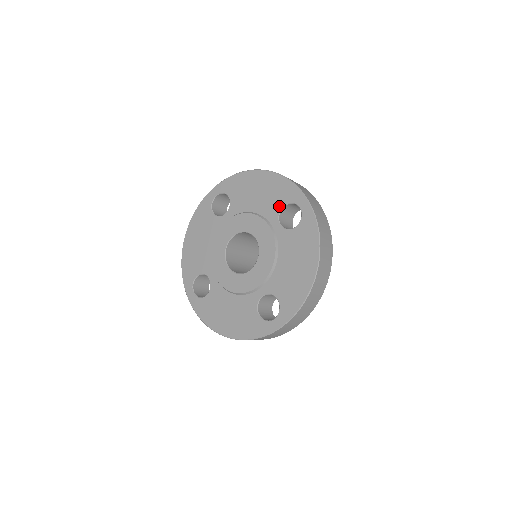
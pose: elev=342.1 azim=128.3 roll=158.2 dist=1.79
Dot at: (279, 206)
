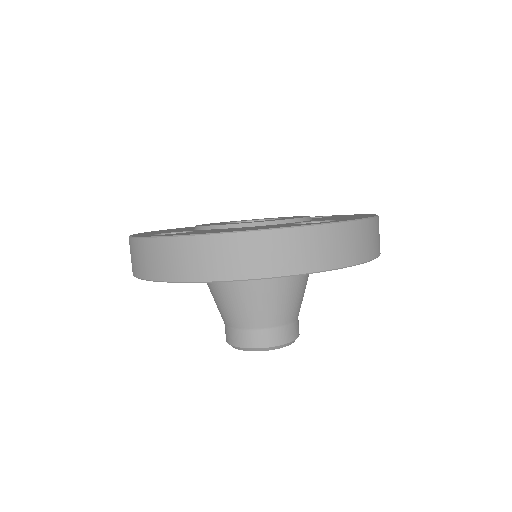
Dot at: occluded
